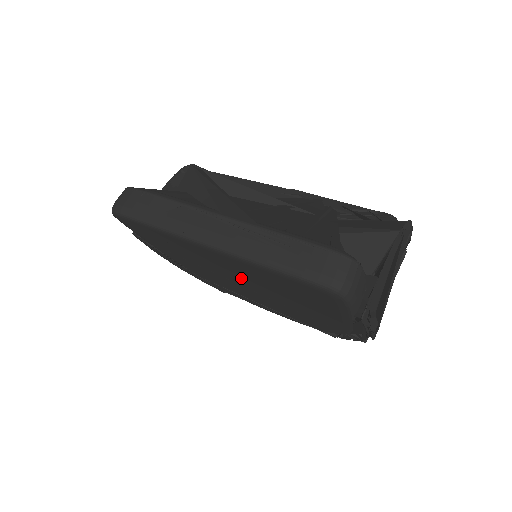
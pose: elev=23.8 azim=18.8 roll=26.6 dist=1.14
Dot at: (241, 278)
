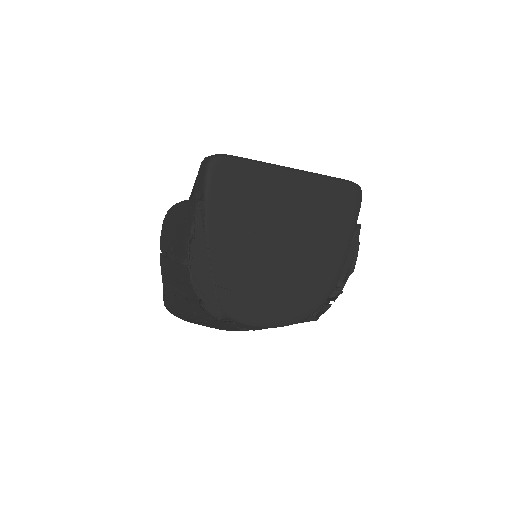
Dot at: (290, 226)
